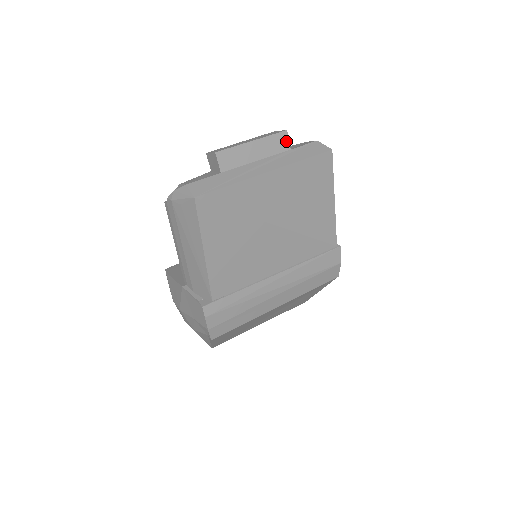
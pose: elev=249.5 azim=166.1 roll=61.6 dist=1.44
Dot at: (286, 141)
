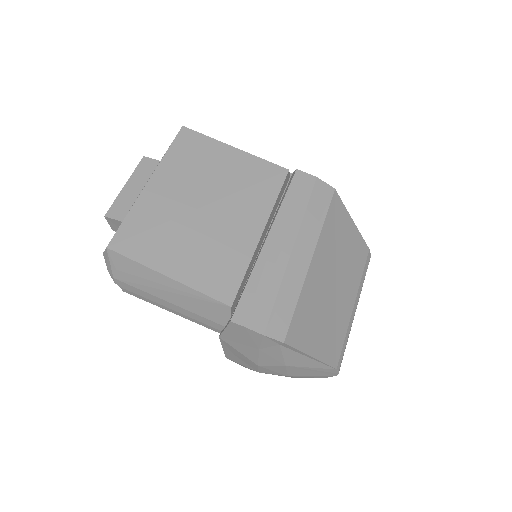
Dot at: (151, 161)
